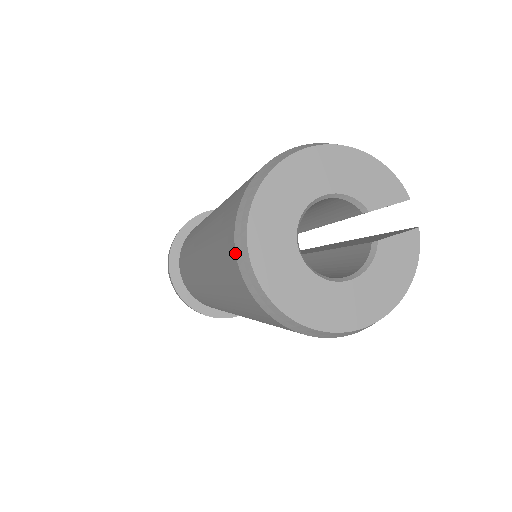
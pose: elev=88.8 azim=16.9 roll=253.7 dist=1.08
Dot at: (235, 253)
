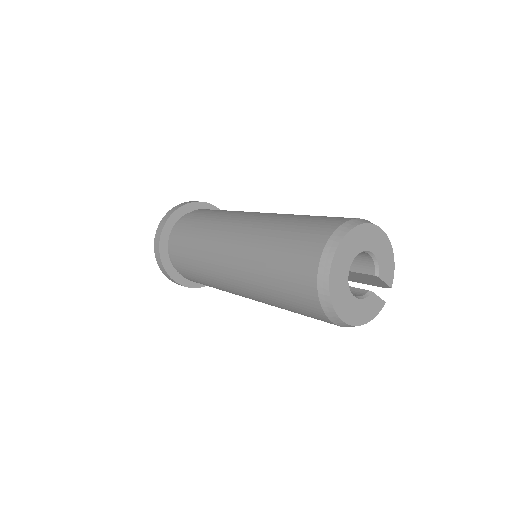
Dot at: (327, 241)
